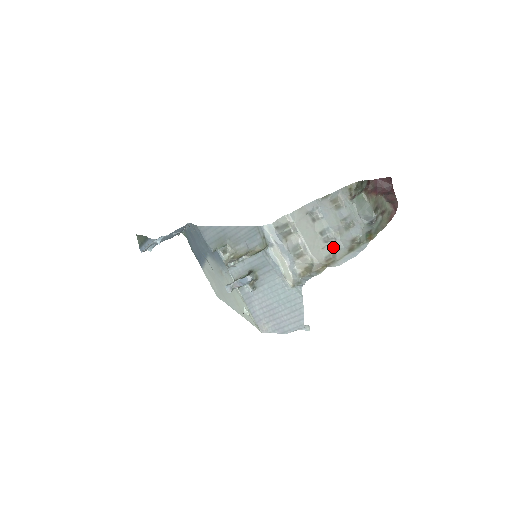
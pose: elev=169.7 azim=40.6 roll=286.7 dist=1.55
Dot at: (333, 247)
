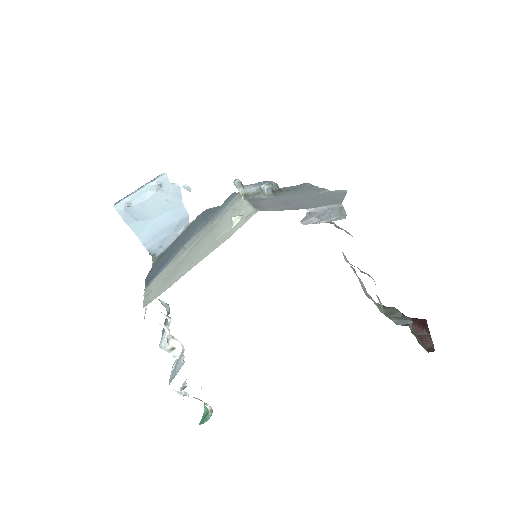
Dot at: occluded
